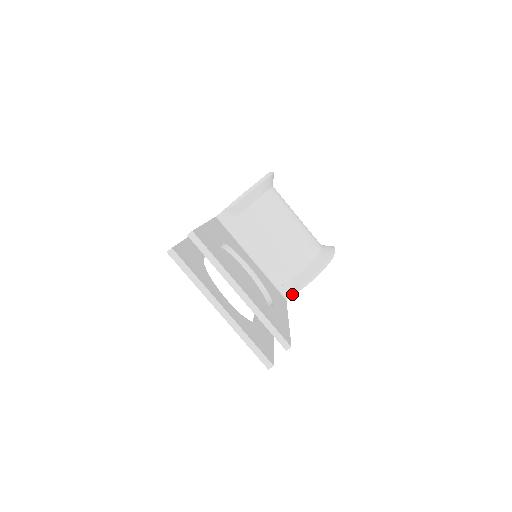
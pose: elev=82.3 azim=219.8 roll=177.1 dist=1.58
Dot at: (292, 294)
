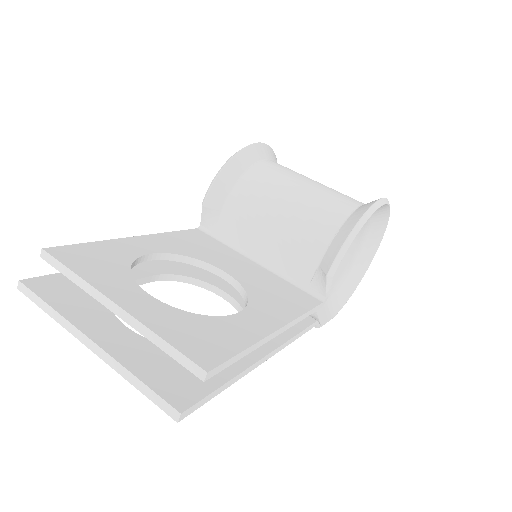
Dot at: (325, 290)
